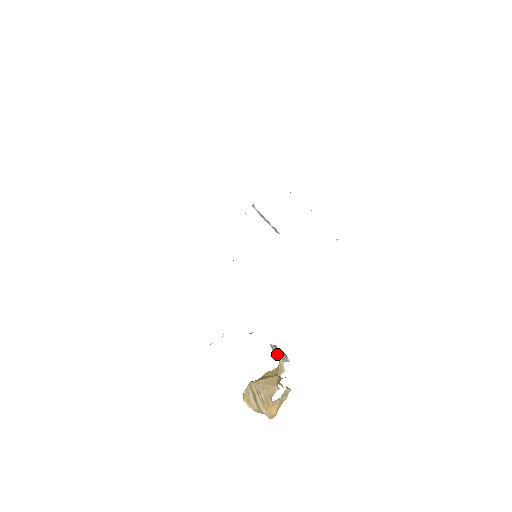
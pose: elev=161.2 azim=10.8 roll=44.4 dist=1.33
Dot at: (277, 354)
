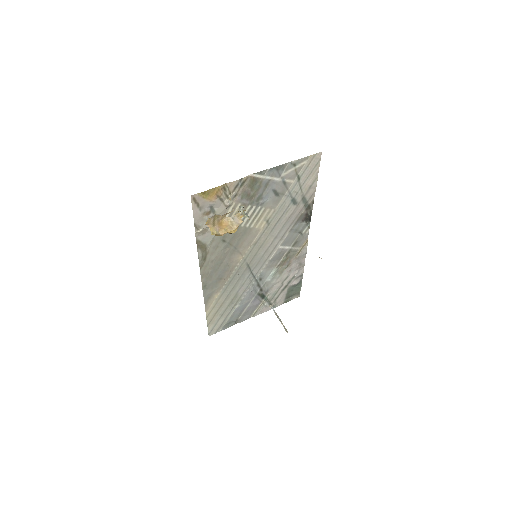
Dot at: (242, 211)
